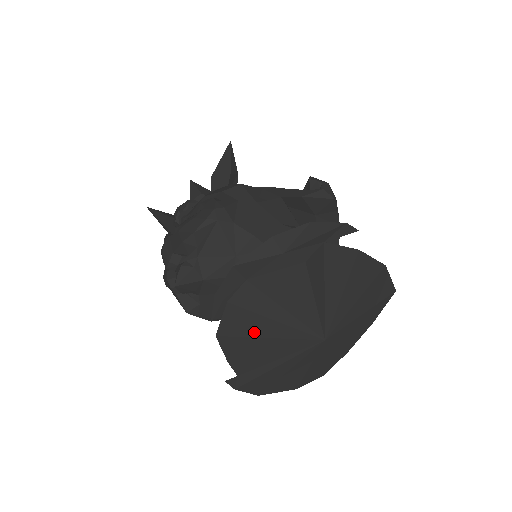
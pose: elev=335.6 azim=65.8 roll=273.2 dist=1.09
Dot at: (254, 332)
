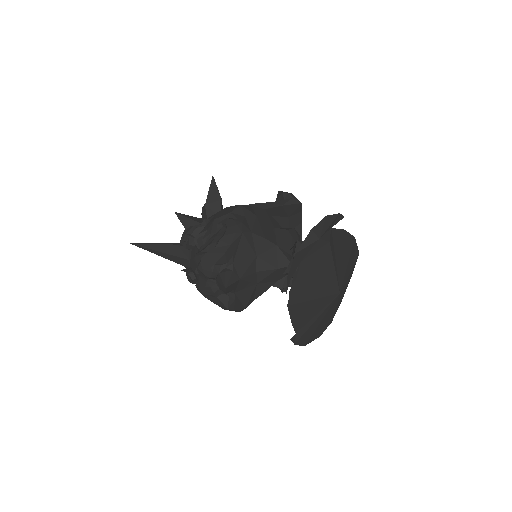
Dot at: (306, 297)
